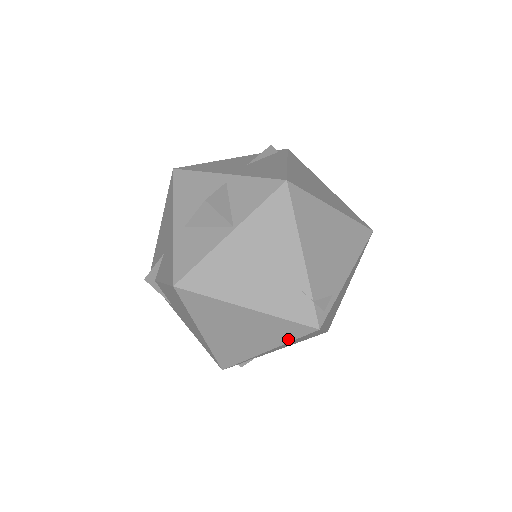
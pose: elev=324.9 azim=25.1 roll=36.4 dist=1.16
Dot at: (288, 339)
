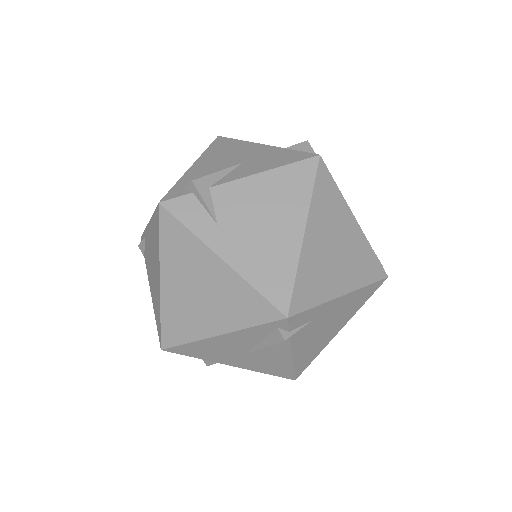
Dot at: (366, 281)
